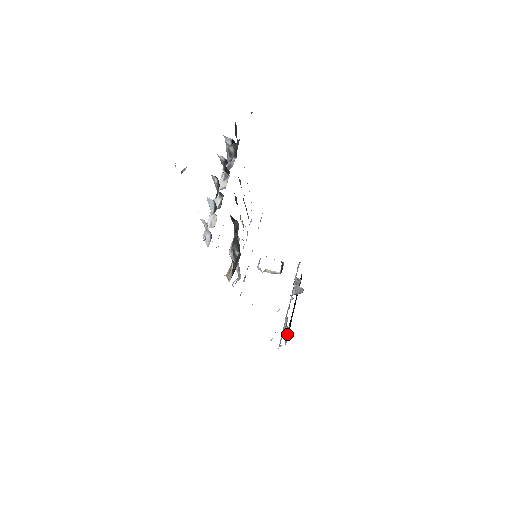
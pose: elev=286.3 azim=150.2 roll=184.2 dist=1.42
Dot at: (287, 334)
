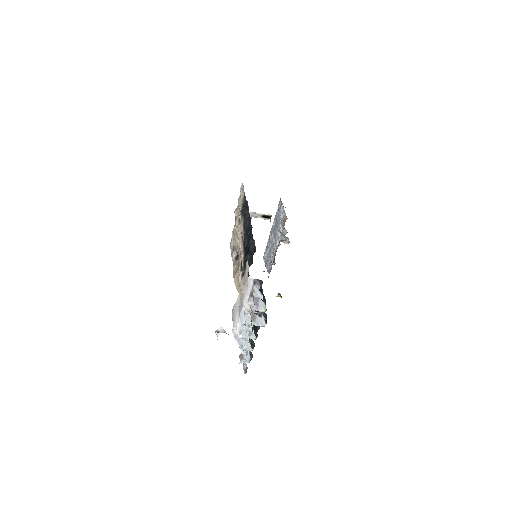
Dot at: occluded
